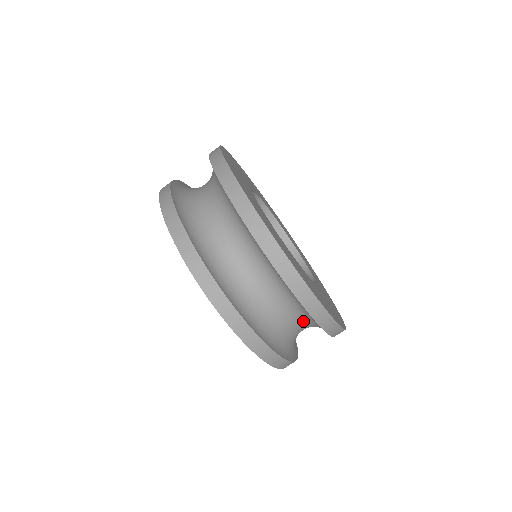
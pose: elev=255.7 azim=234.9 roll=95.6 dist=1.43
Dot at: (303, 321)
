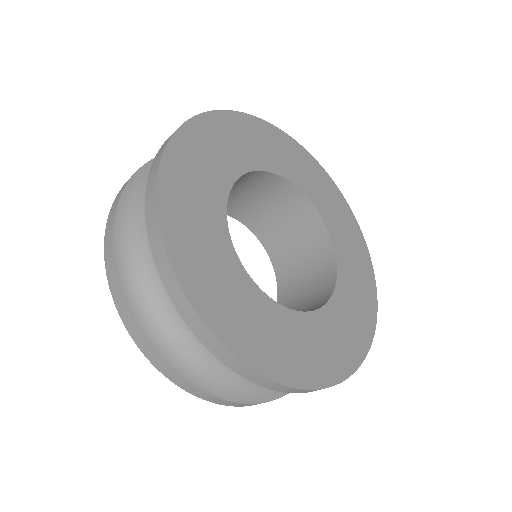
Dot at: occluded
